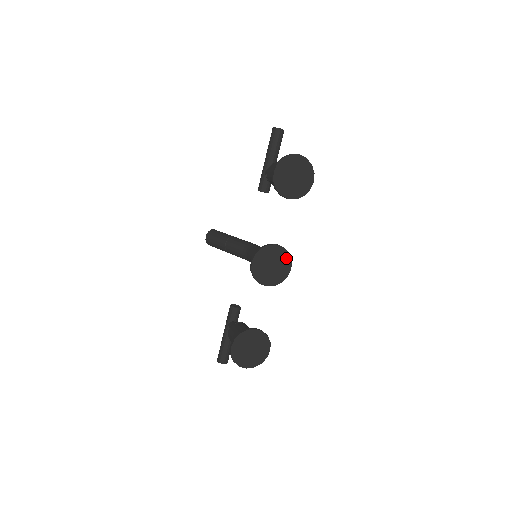
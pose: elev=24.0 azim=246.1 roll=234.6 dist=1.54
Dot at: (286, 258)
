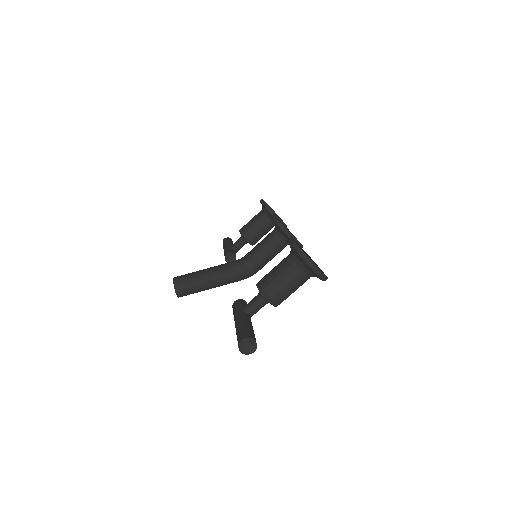
Dot at: (295, 237)
